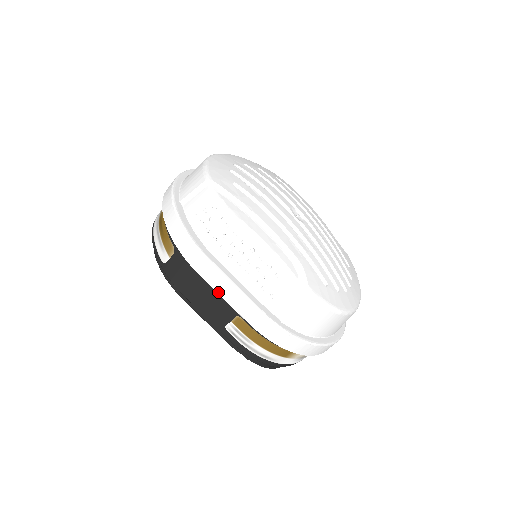
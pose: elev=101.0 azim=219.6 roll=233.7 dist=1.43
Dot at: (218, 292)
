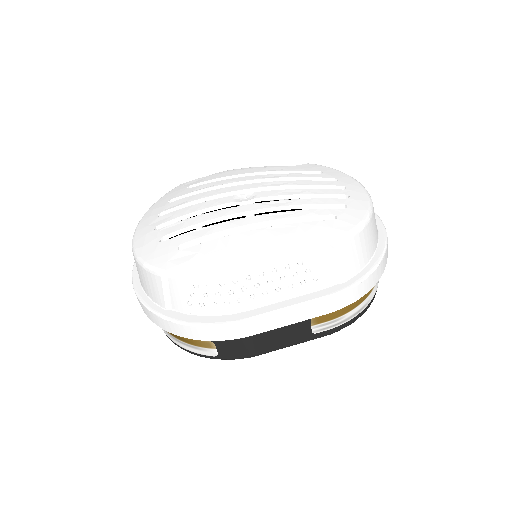
Dot at: (280, 327)
